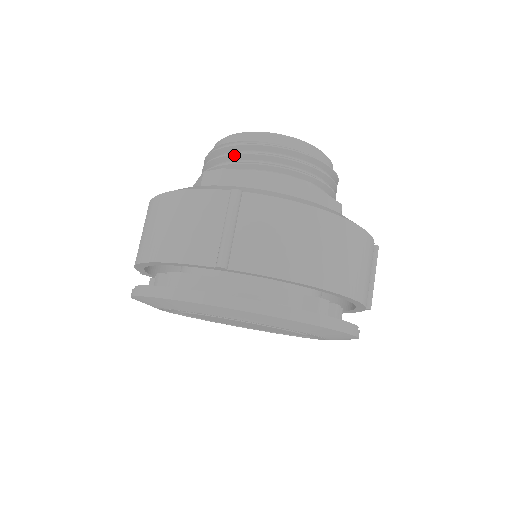
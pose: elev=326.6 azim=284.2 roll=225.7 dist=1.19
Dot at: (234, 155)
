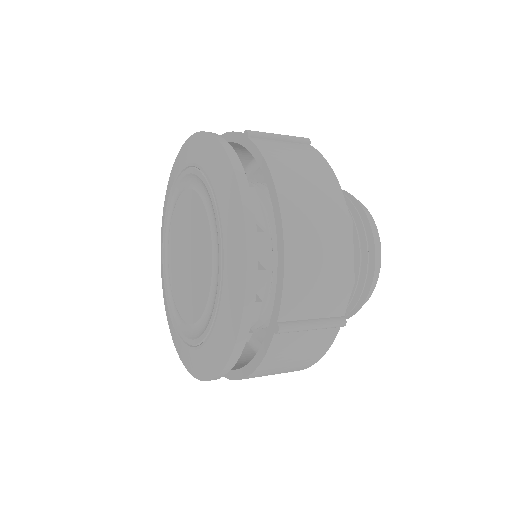
Dot at: occluded
